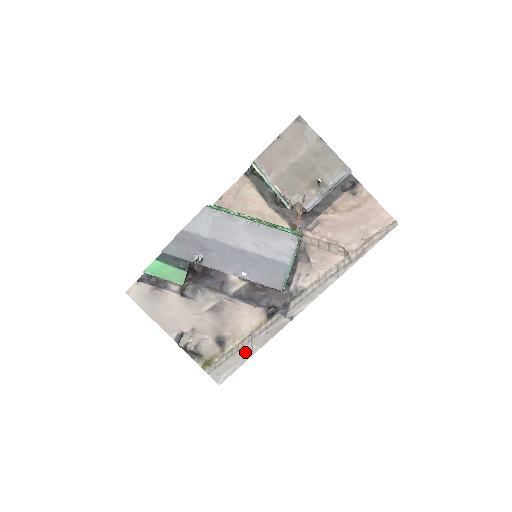
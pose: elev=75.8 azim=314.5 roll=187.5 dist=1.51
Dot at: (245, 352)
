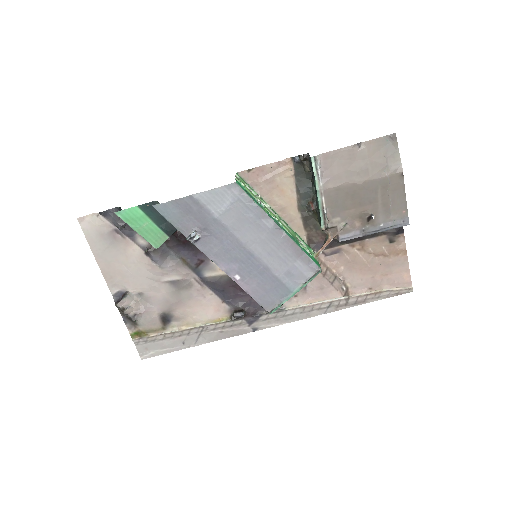
Dot at: (187, 340)
